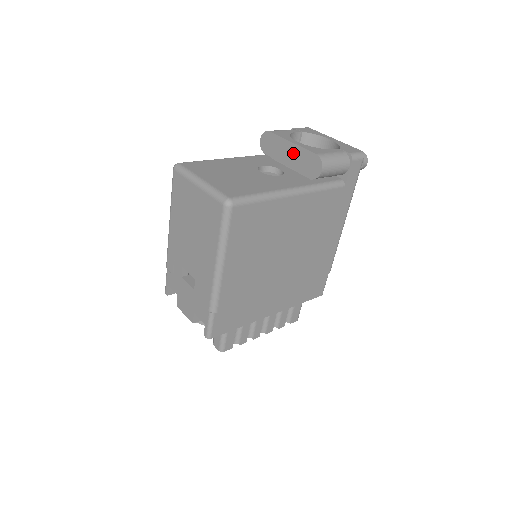
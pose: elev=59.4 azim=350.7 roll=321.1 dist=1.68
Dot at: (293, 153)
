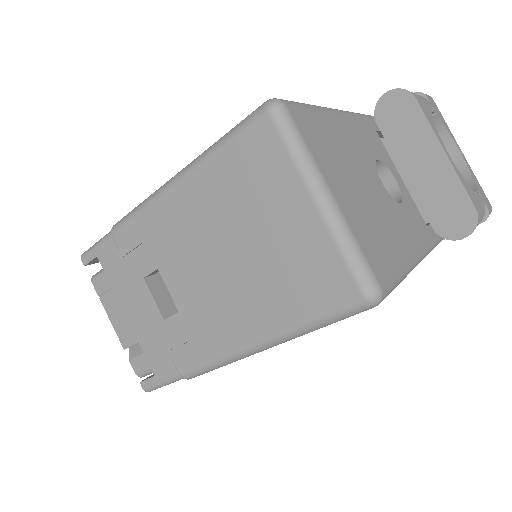
Dot at: (434, 170)
